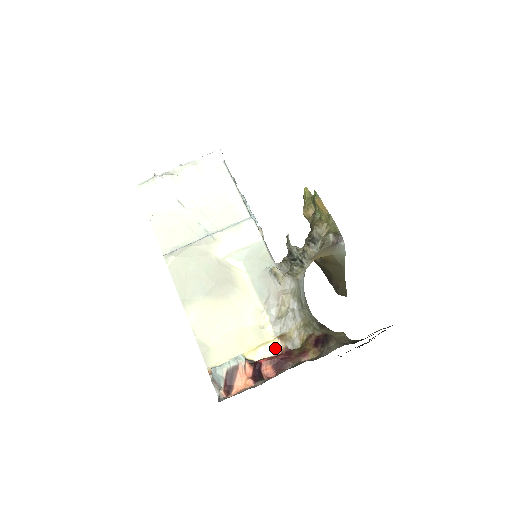
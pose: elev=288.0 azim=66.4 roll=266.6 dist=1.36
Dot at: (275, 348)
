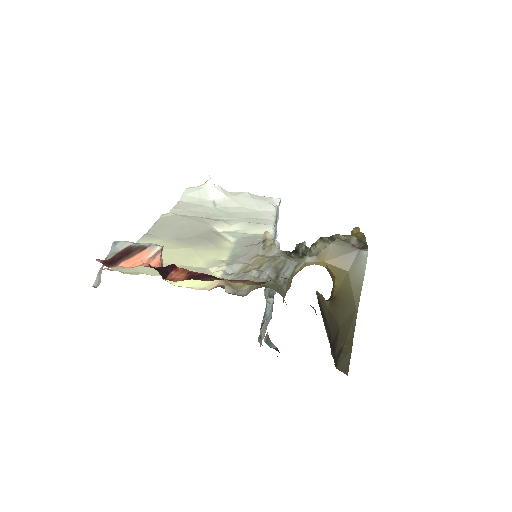
Dot at: (208, 285)
